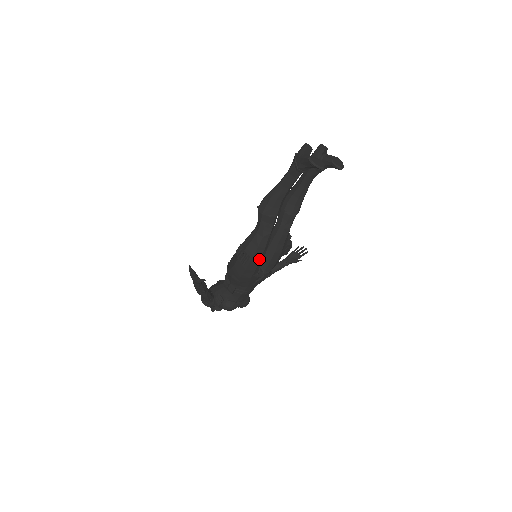
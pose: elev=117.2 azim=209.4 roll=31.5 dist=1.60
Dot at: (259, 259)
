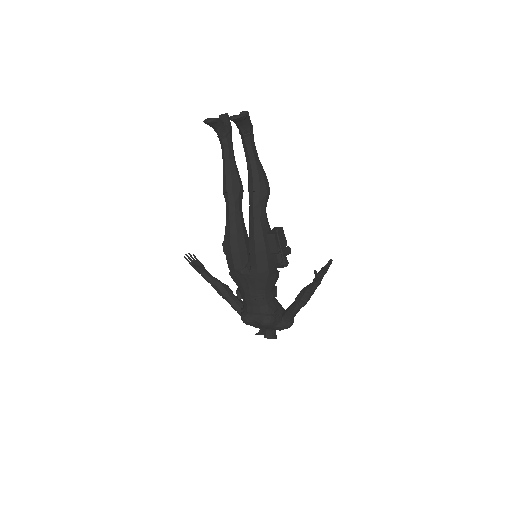
Dot at: (230, 245)
